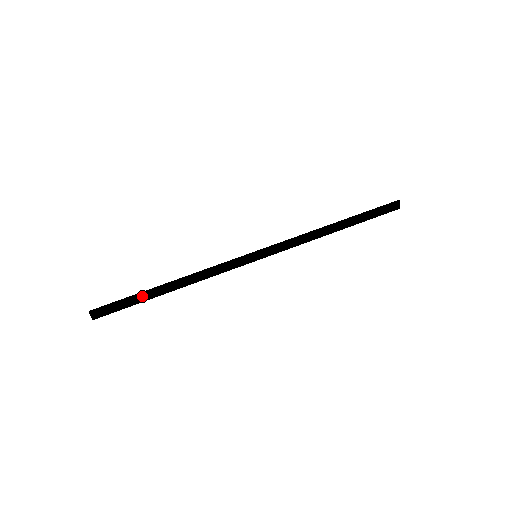
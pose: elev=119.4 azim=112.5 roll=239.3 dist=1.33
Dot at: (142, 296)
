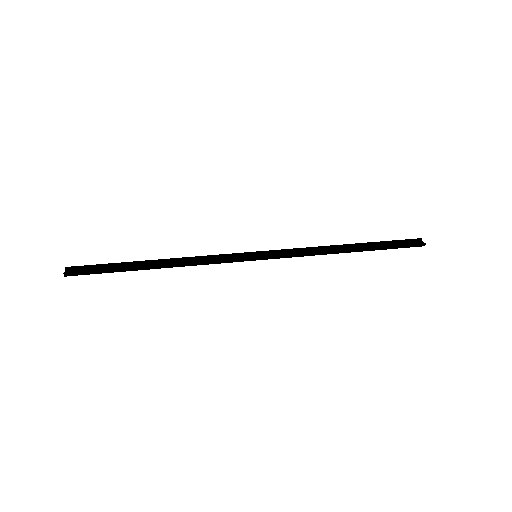
Dot at: (125, 266)
